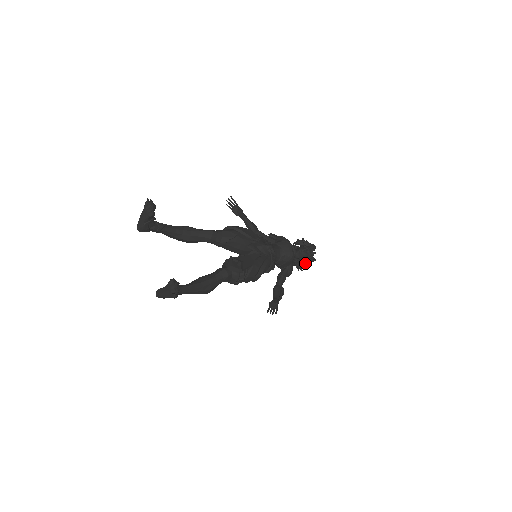
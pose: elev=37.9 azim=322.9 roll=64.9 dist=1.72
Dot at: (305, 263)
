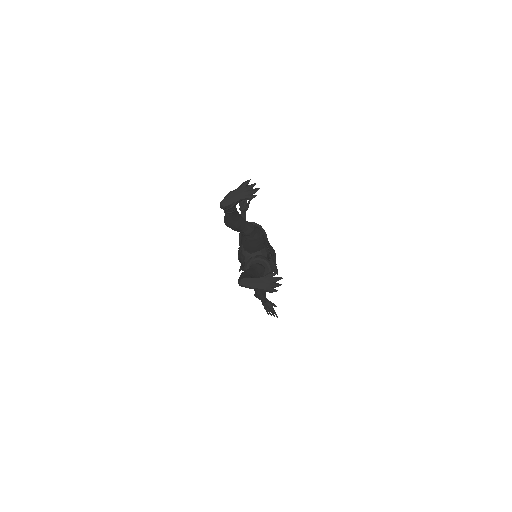
Dot at: occluded
